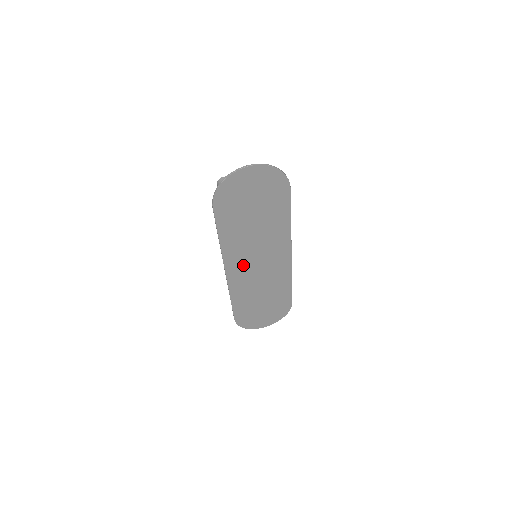
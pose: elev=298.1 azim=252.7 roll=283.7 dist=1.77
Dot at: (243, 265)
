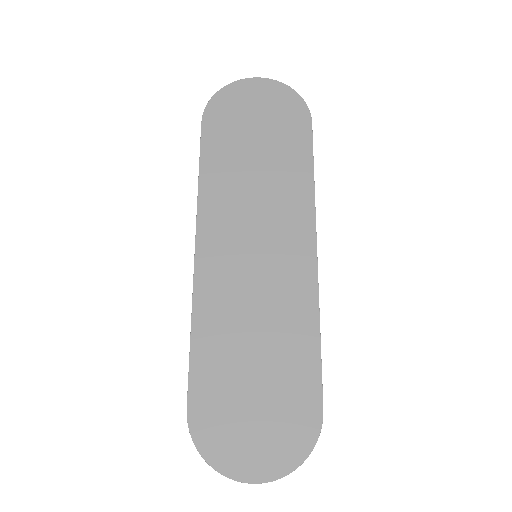
Dot at: (228, 246)
